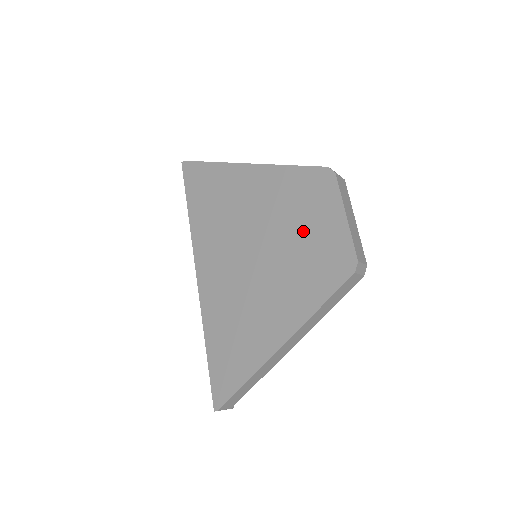
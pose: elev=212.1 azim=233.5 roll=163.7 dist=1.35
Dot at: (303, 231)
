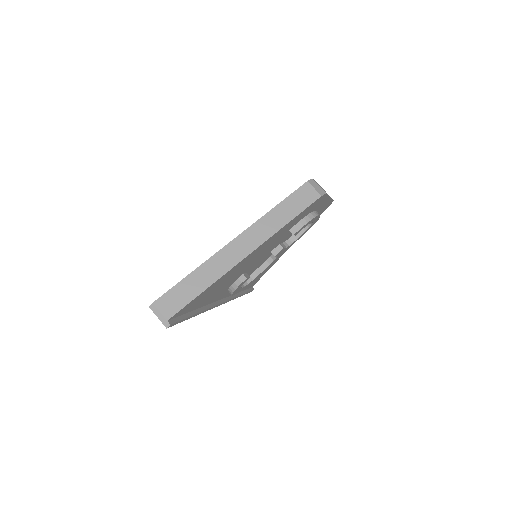
Dot at: occluded
